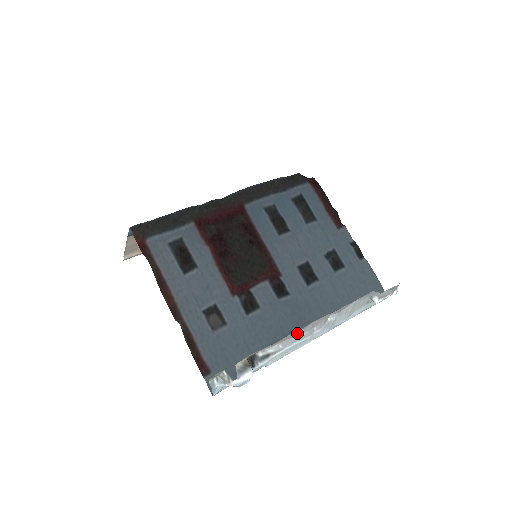
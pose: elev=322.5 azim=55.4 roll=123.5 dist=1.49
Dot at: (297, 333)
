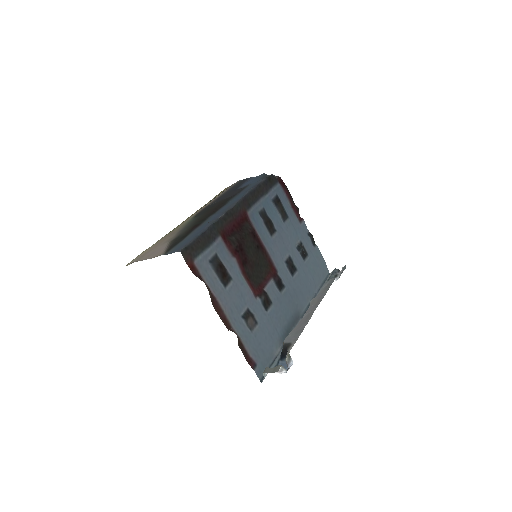
Dot at: (302, 320)
